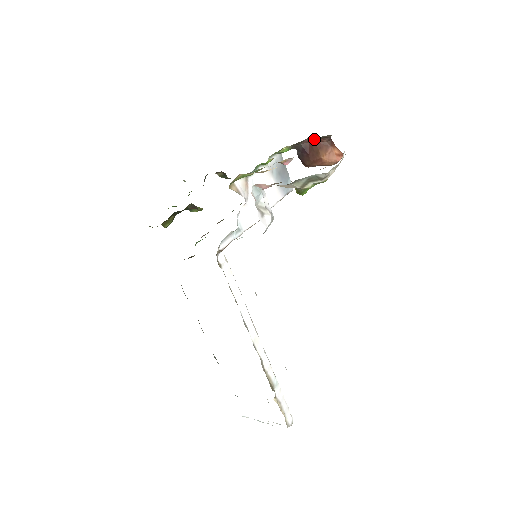
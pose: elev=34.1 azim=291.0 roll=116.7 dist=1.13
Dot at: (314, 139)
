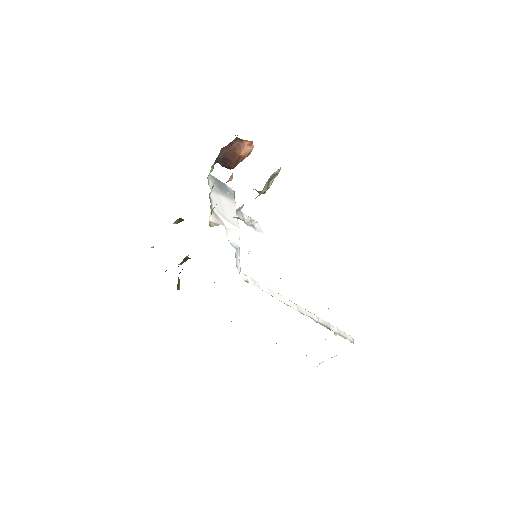
Dot at: (226, 147)
